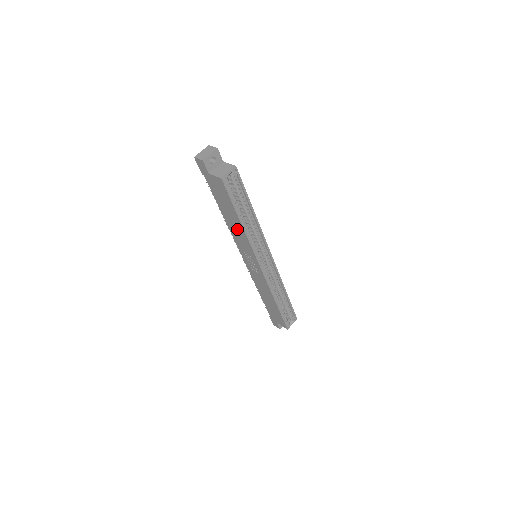
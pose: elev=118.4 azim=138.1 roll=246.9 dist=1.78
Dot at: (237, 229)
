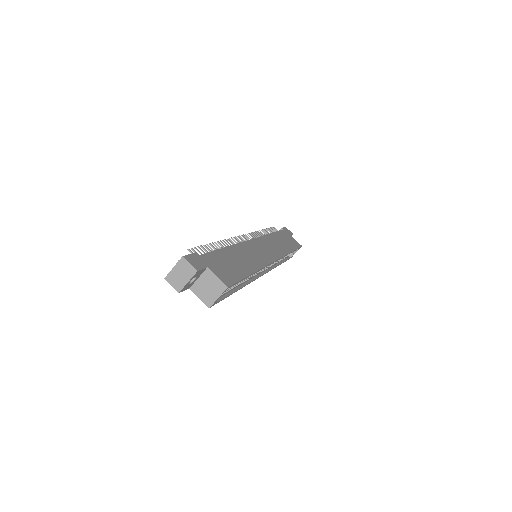
Dot at: occluded
